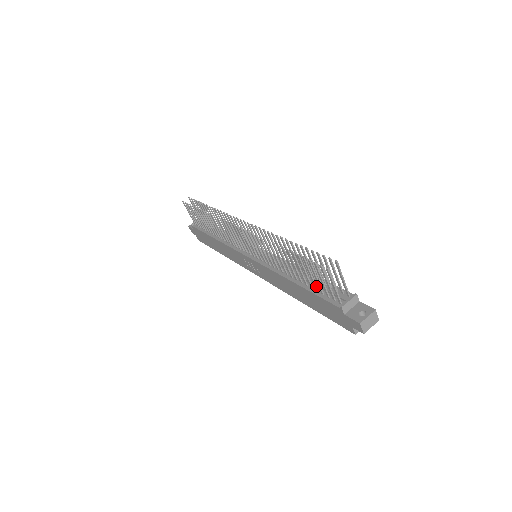
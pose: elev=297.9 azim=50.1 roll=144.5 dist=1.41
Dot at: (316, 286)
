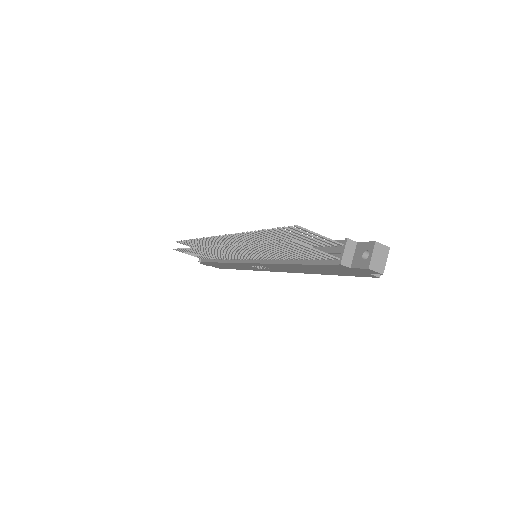
Dot at: (308, 256)
